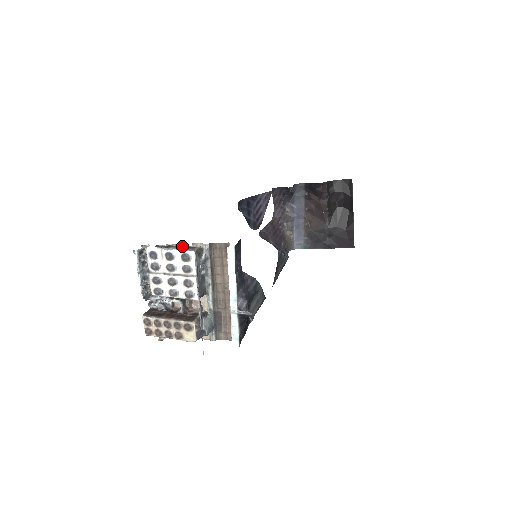
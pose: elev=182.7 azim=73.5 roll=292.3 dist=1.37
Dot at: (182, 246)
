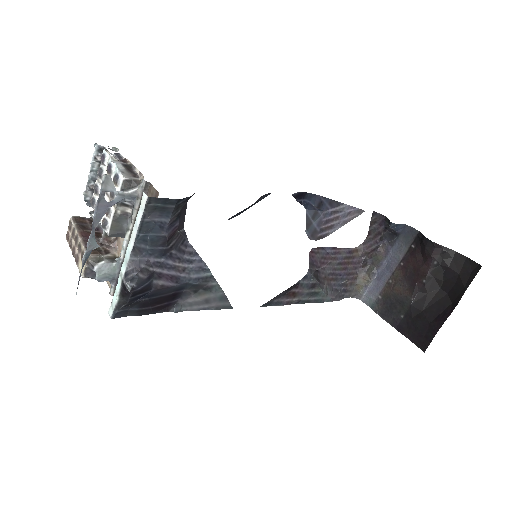
Dot at: (133, 169)
